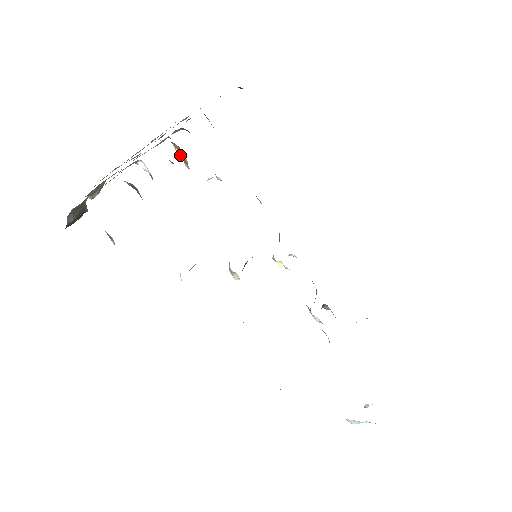
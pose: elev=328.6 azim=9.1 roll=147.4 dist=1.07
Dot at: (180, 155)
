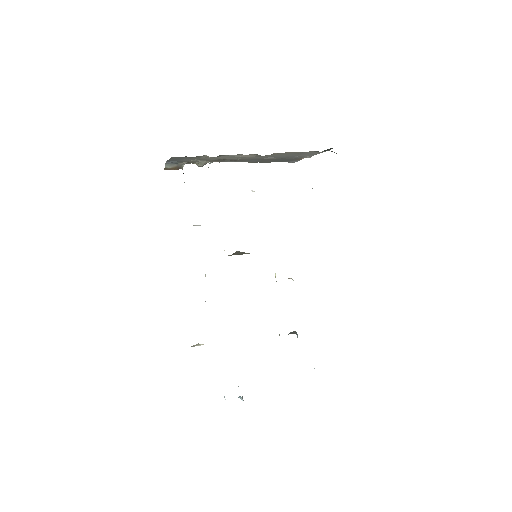
Dot at: occluded
